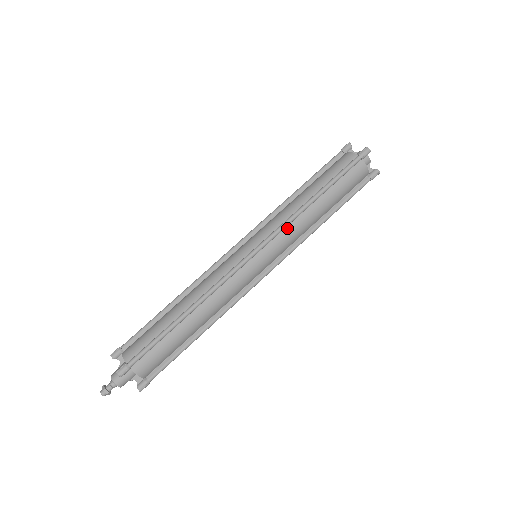
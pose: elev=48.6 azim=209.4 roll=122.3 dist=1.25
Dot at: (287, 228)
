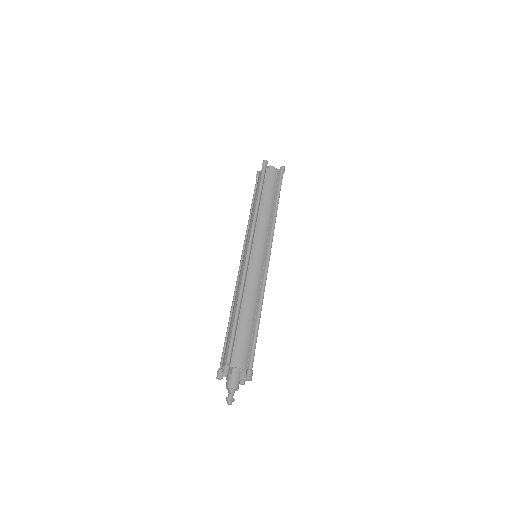
Dot at: (257, 225)
